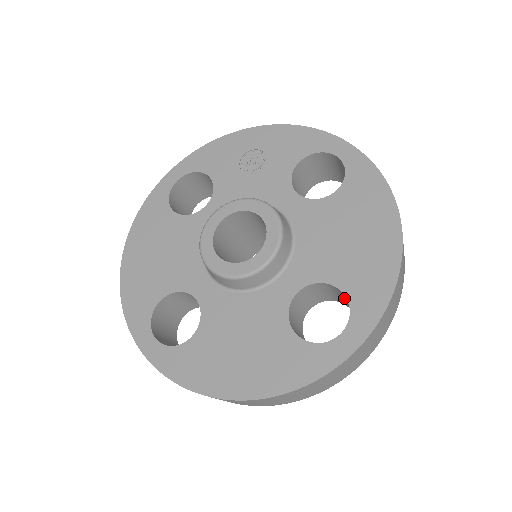
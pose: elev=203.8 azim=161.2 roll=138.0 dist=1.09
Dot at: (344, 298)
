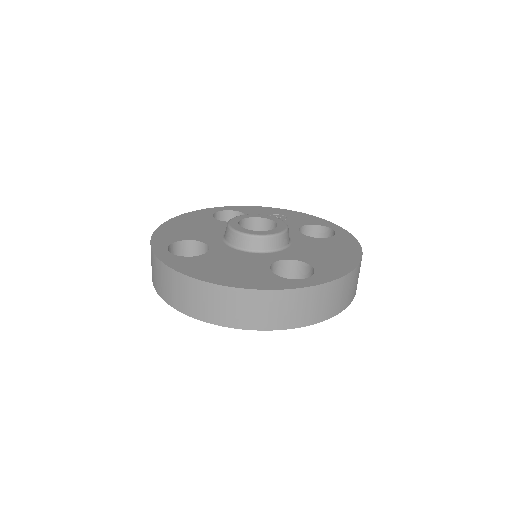
Dot at: occluded
